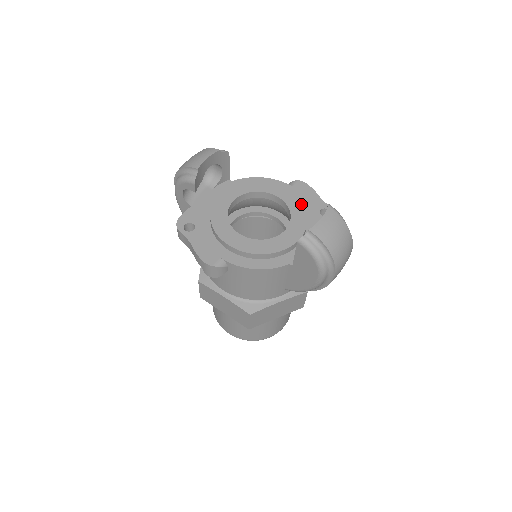
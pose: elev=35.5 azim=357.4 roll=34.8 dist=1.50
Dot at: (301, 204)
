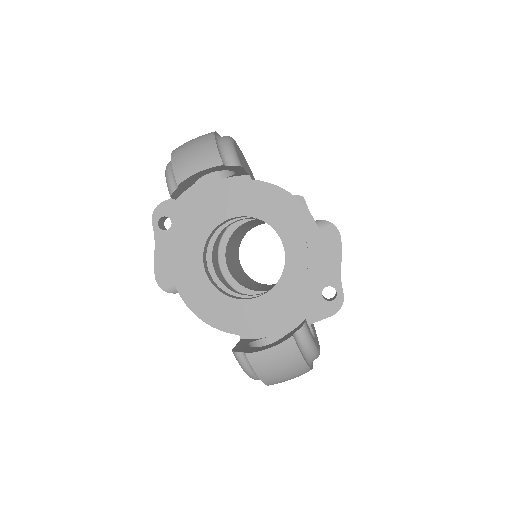
Dot at: (302, 272)
